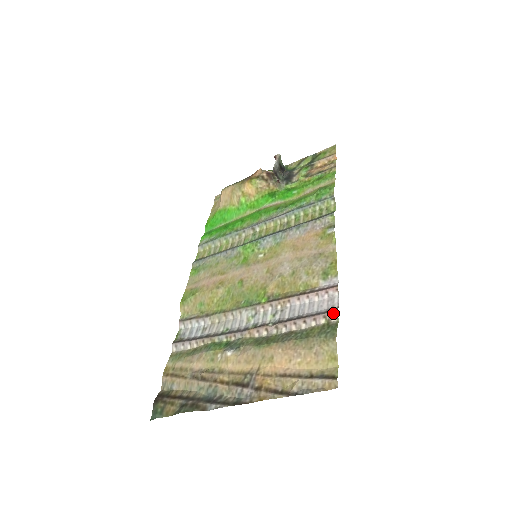
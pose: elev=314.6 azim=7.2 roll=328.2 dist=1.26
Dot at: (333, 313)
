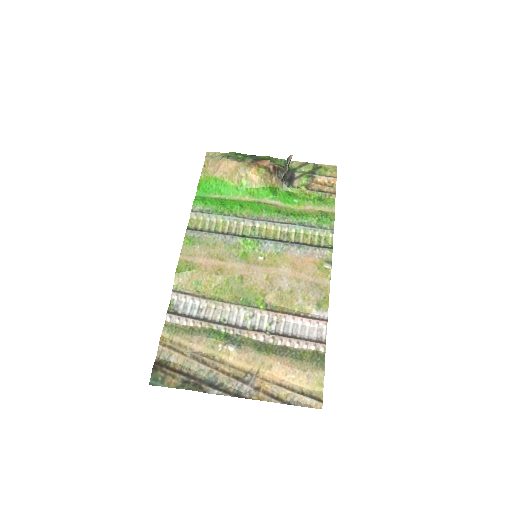
Dot at: (323, 345)
